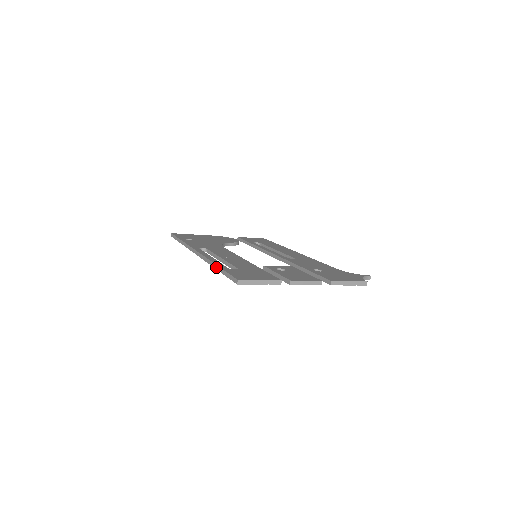
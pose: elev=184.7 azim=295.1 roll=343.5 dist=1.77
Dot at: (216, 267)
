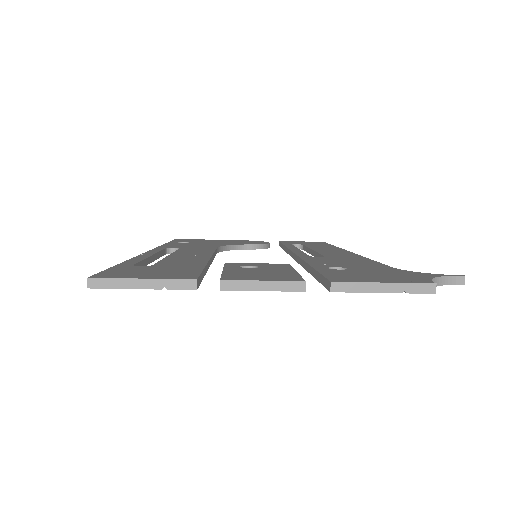
Dot at: occluded
